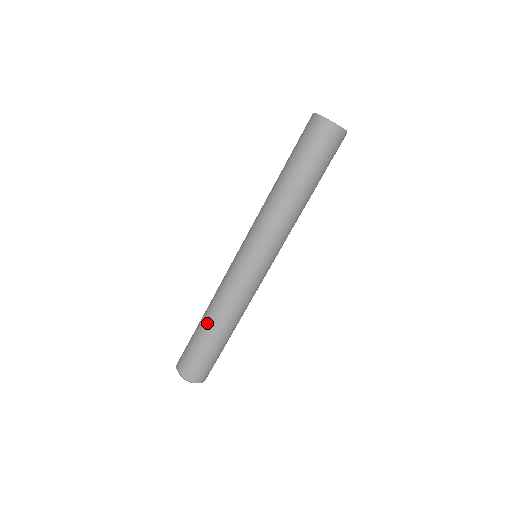
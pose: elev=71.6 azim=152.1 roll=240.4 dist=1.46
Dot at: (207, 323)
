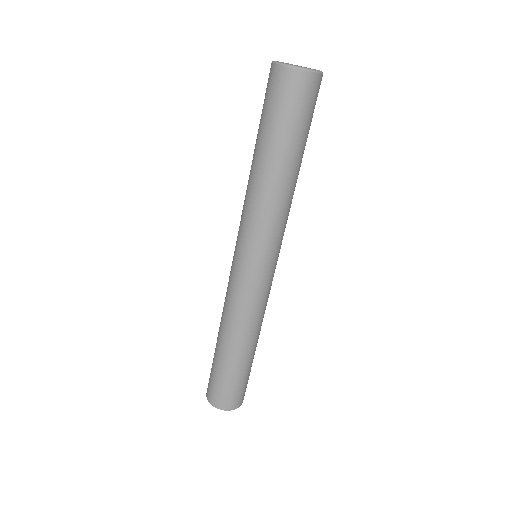
Dot at: (228, 349)
